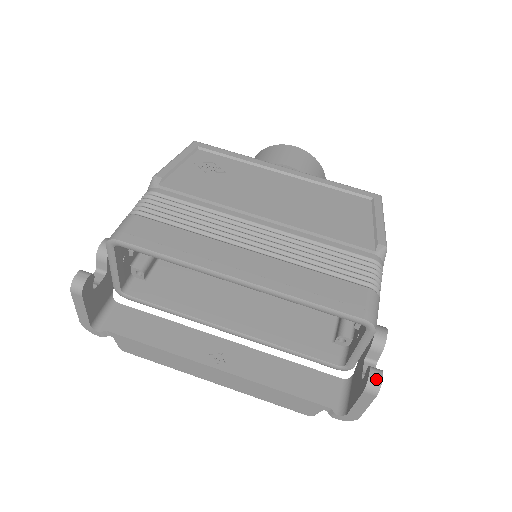
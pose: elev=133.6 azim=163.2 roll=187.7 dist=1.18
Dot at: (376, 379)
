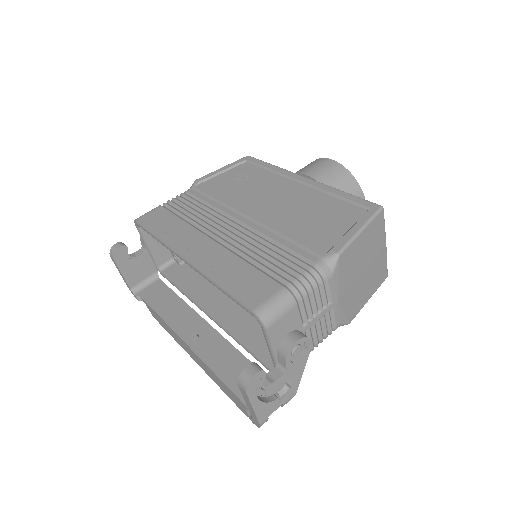
Dot at: (247, 374)
